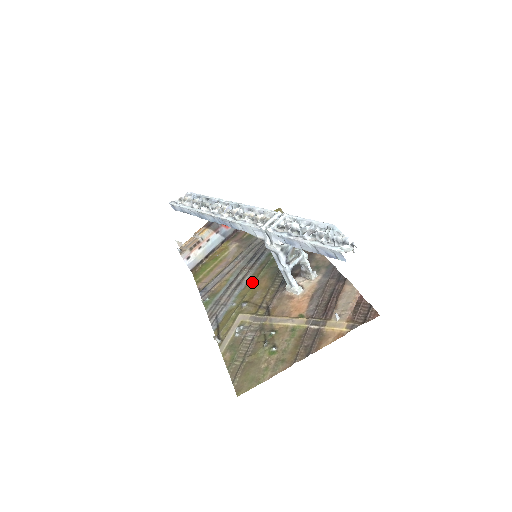
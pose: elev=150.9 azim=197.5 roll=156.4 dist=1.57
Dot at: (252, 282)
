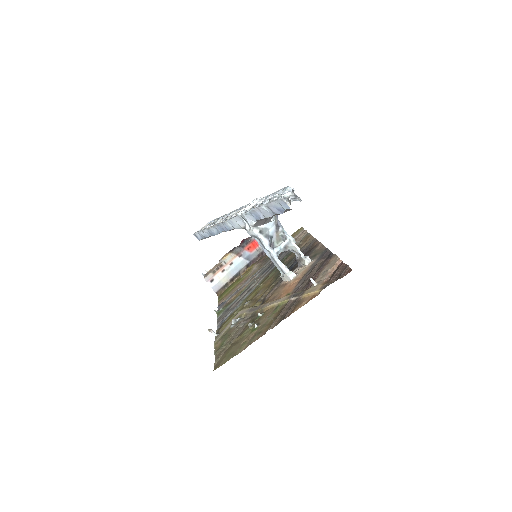
Dot at: (259, 285)
